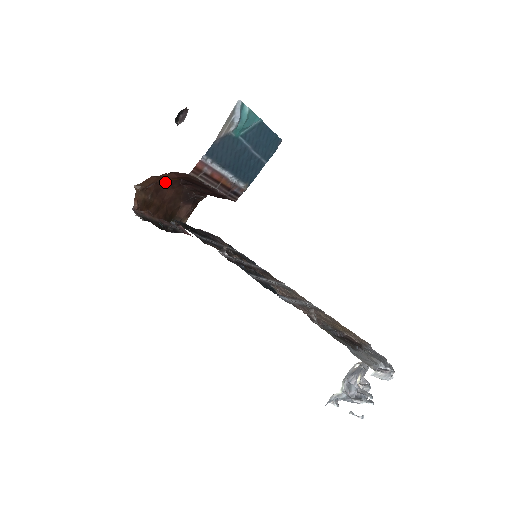
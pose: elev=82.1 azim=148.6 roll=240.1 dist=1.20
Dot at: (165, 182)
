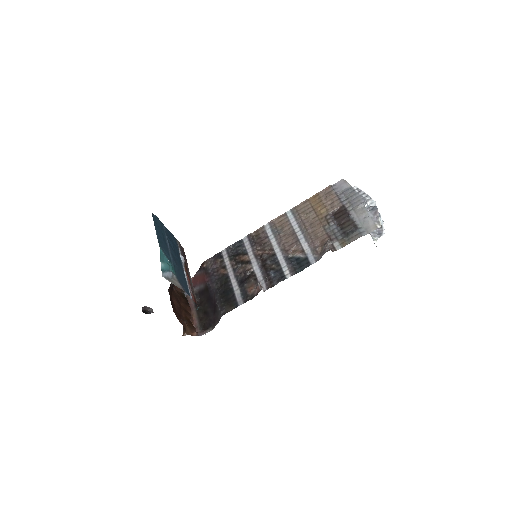
Dot at: (173, 310)
